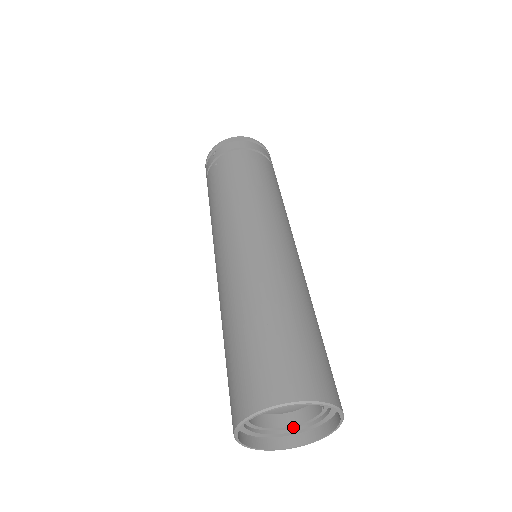
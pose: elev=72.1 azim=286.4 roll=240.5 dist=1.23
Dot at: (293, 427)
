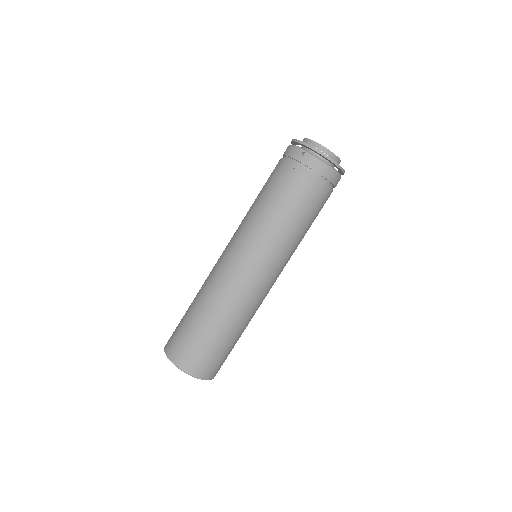
Dot at: occluded
